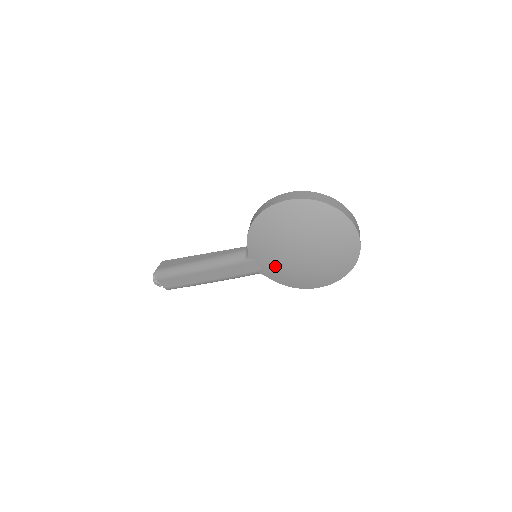
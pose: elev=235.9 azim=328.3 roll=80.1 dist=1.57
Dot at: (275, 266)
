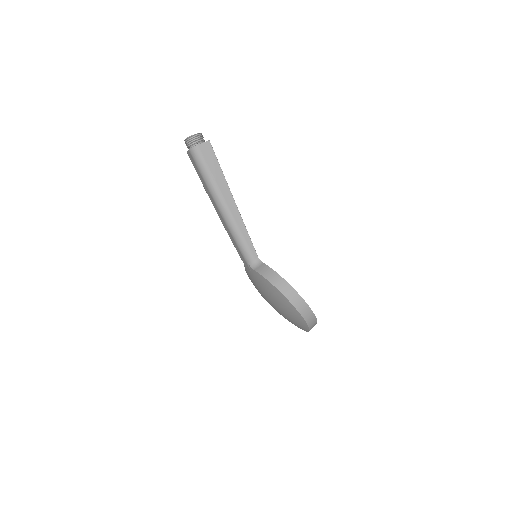
Dot at: (254, 282)
